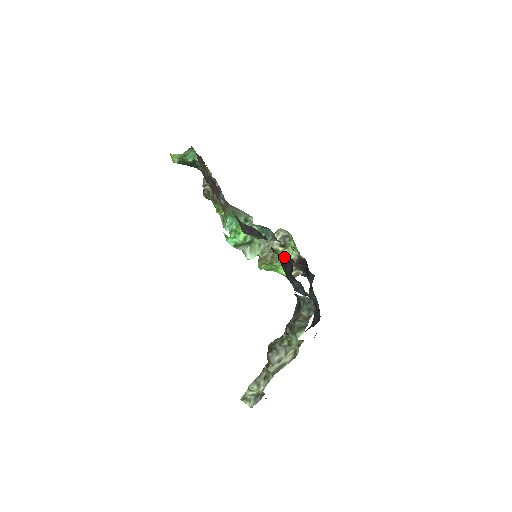
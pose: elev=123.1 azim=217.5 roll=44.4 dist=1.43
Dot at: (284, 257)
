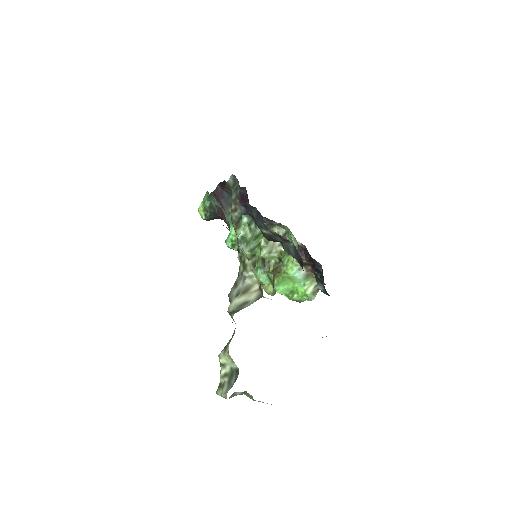
Dot at: (246, 200)
